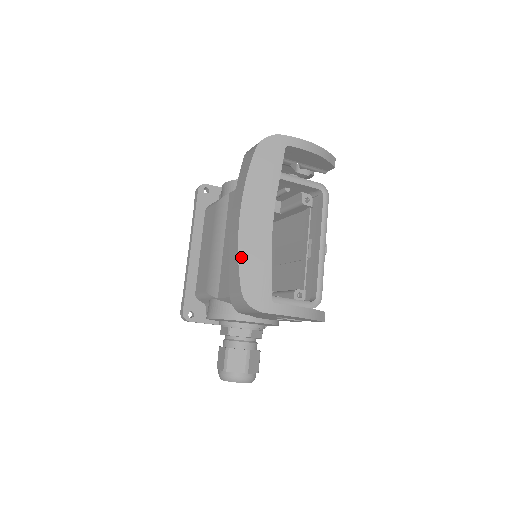
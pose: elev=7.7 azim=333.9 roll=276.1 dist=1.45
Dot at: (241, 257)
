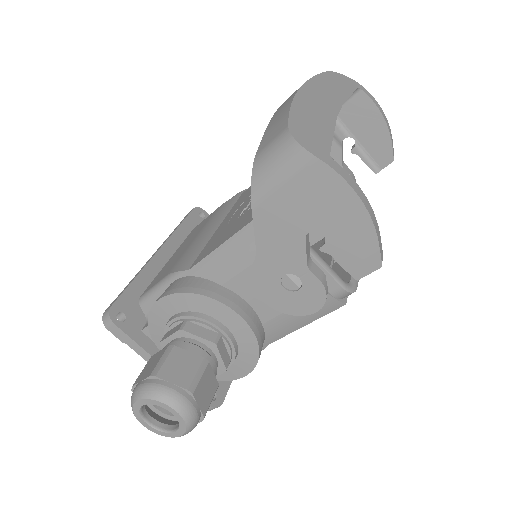
Dot at: (295, 107)
